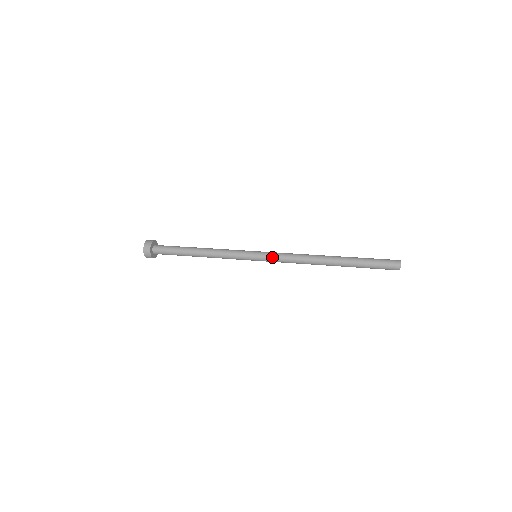
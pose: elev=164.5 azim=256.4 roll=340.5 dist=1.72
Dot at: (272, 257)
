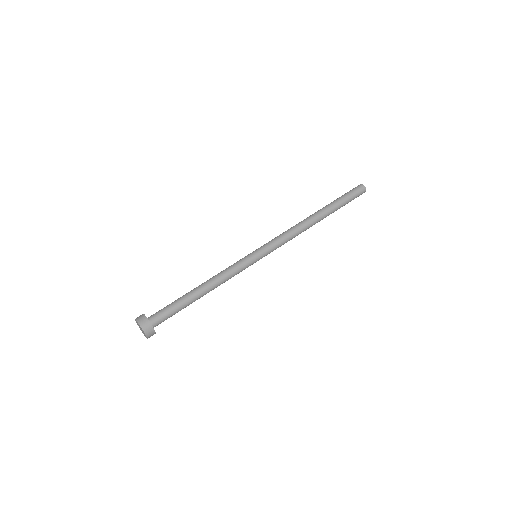
Dot at: occluded
